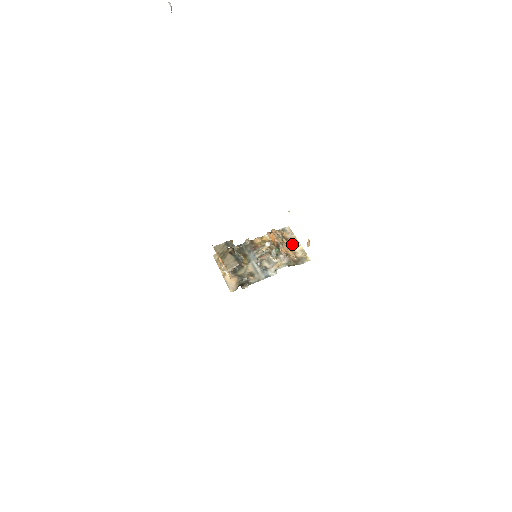
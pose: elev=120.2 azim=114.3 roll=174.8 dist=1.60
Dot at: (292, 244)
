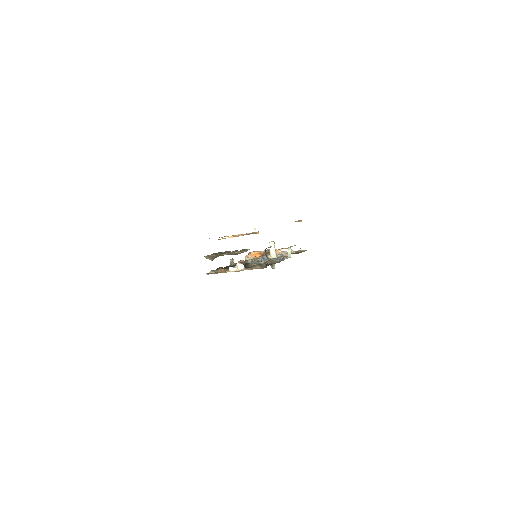
Dot at: occluded
